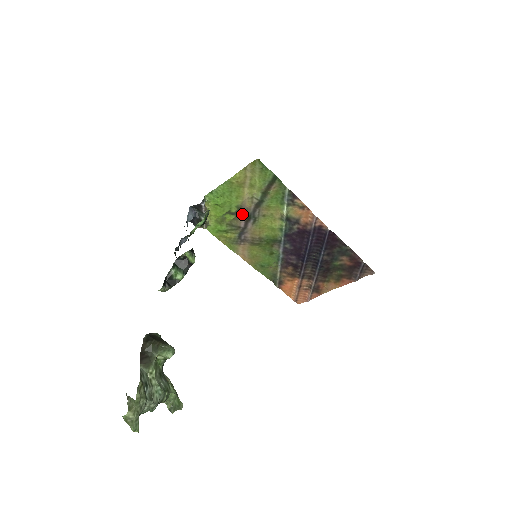
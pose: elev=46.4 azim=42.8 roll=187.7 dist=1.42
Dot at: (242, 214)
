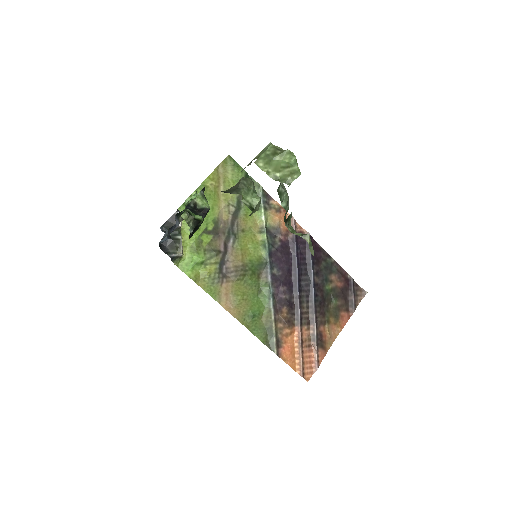
Dot at: (220, 232)
